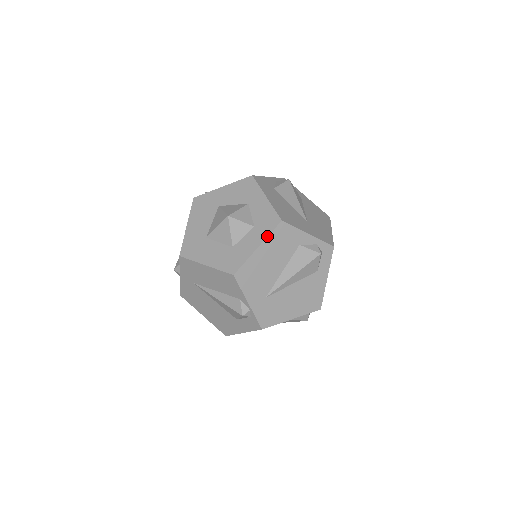
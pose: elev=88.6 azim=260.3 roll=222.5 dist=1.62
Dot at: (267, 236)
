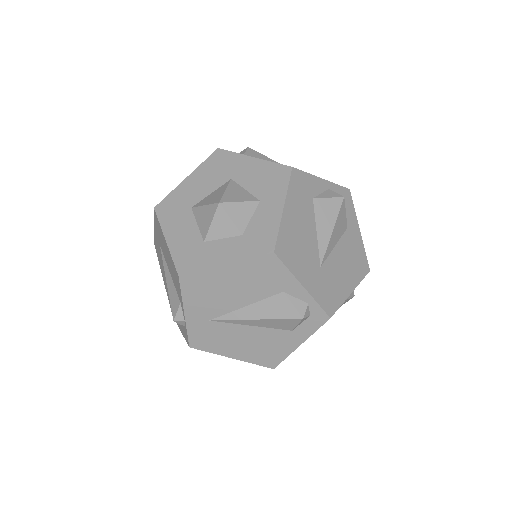
Dot at: (244, 259)
